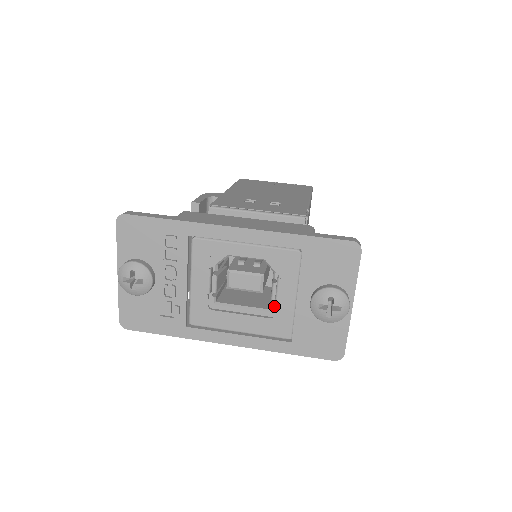
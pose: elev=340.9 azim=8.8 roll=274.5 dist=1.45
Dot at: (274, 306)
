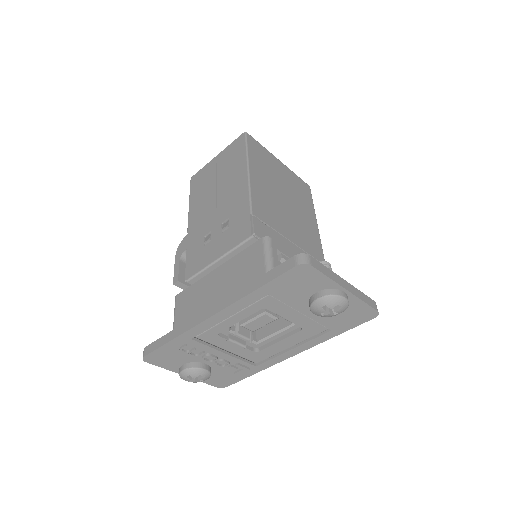
Dot at: occluded
